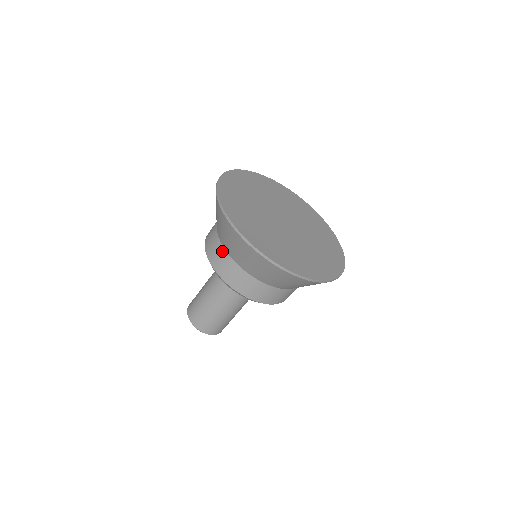
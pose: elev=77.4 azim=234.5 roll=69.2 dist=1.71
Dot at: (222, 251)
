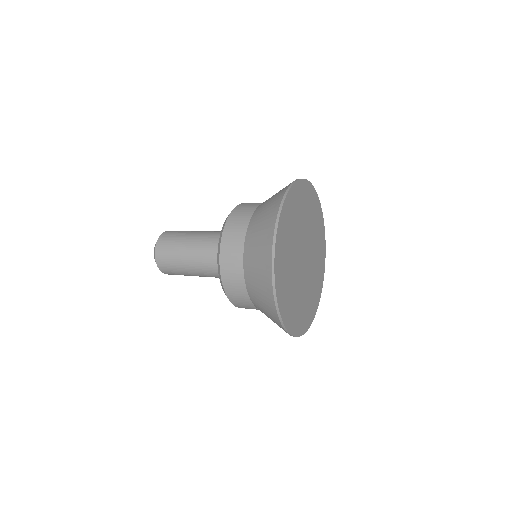
Dot at: (247, 219)
